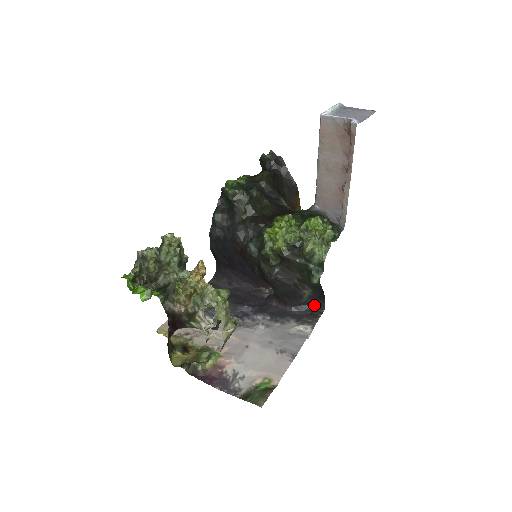
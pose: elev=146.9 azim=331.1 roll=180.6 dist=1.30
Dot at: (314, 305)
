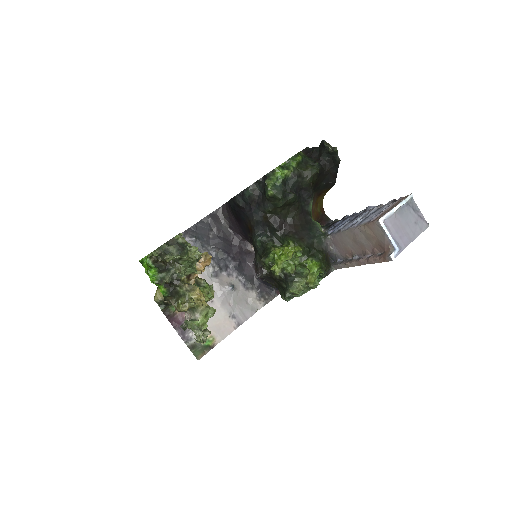
Dot at: (277, 288)
